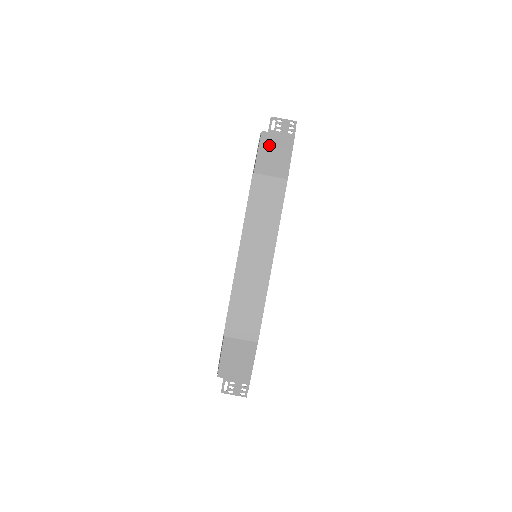
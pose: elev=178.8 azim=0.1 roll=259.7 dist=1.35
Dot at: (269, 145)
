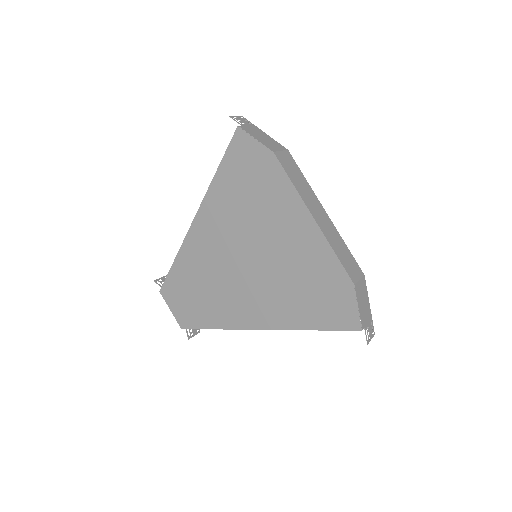
Dot at: (254, 133)
